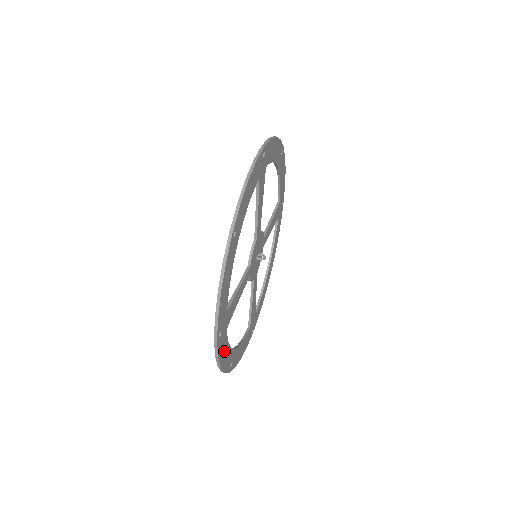
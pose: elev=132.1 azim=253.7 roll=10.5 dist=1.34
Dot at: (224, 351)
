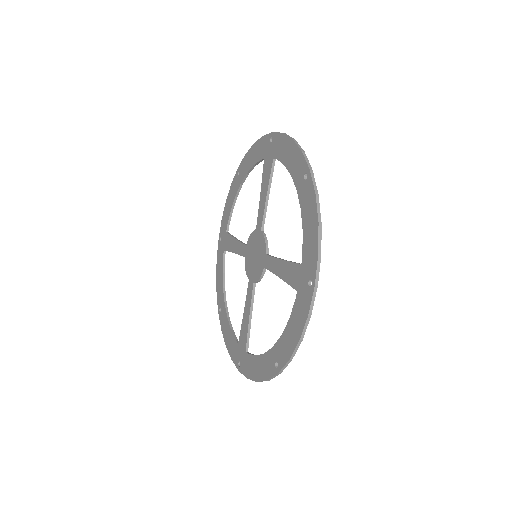
Dot at: (287, 152)
